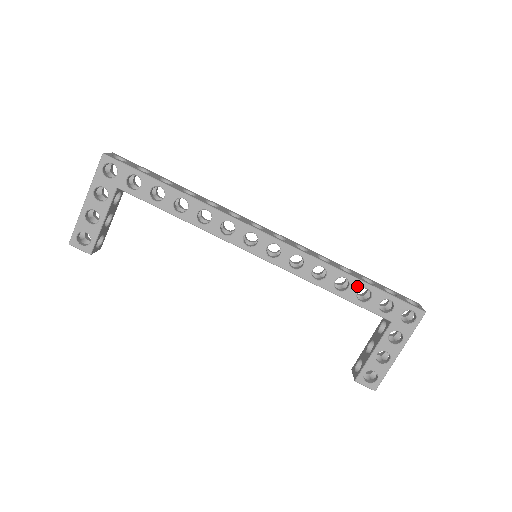
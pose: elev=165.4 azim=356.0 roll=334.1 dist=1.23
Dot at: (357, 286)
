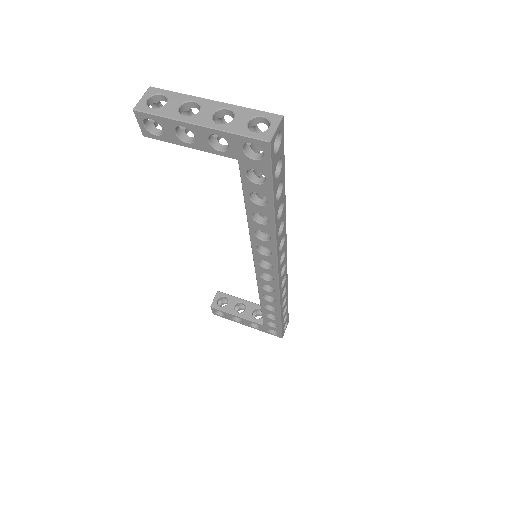
Dot at: (275, 314)
